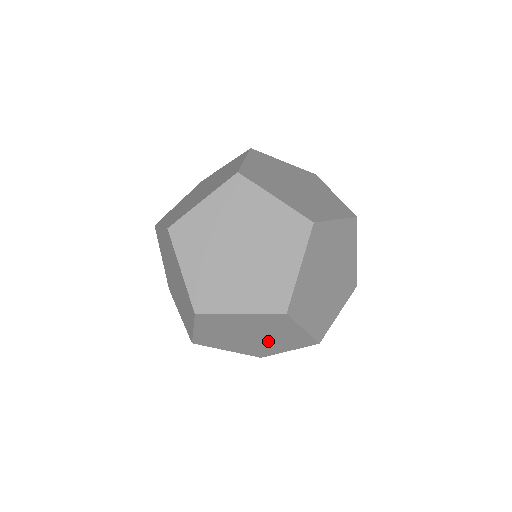
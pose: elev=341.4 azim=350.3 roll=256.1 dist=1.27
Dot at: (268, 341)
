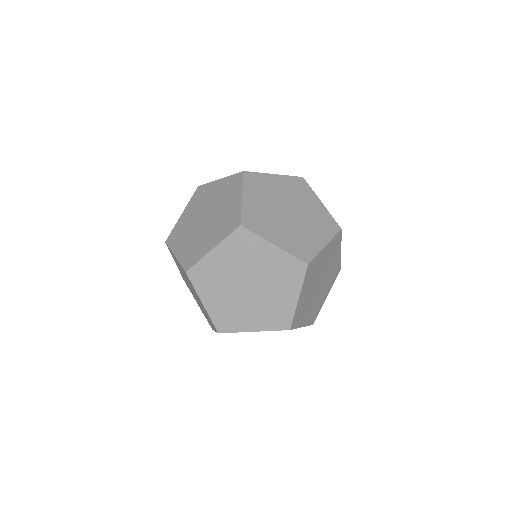
Dot at: (201, 306)
